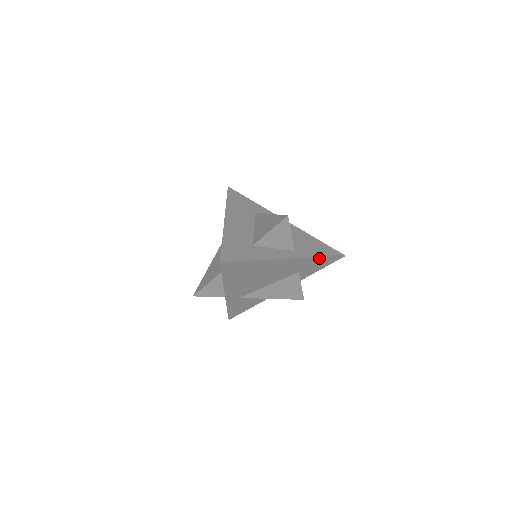
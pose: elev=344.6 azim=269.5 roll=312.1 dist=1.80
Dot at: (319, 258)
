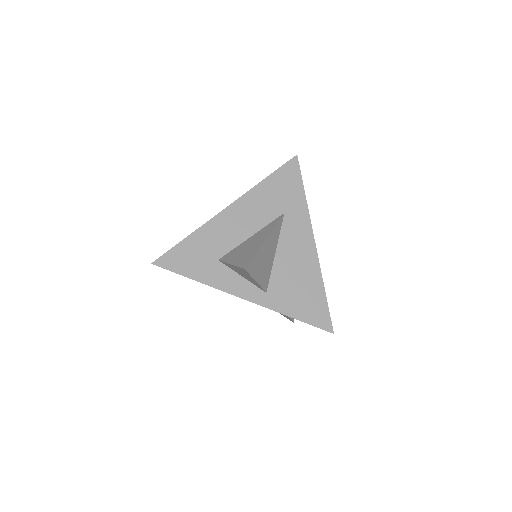
Dot at: (292, 317)
